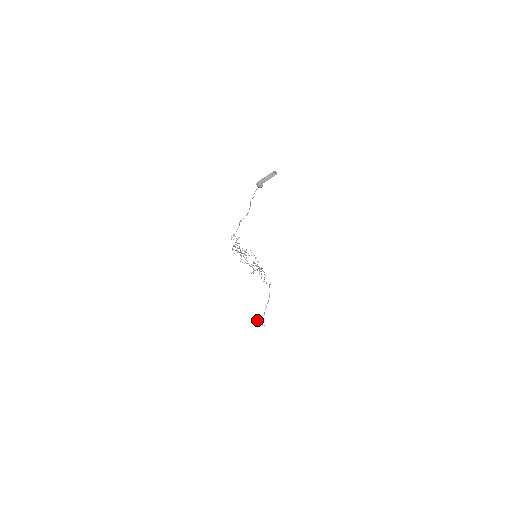
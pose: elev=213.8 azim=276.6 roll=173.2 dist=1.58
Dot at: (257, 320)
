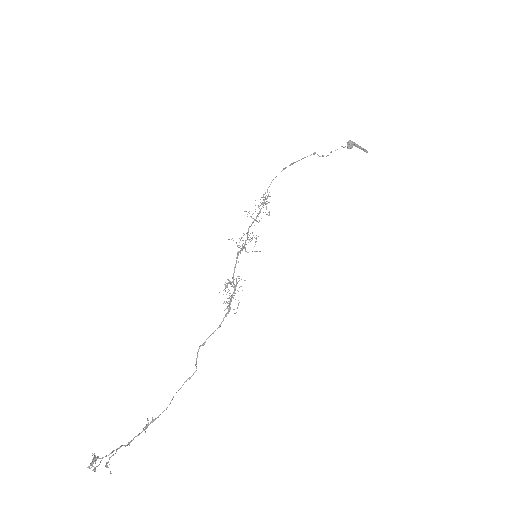
Dot at: (95, 461)
